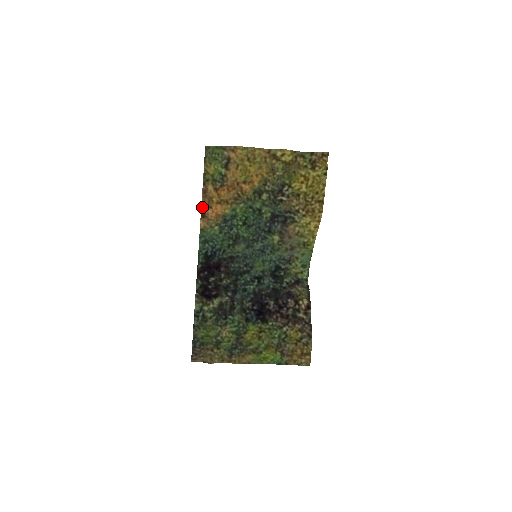
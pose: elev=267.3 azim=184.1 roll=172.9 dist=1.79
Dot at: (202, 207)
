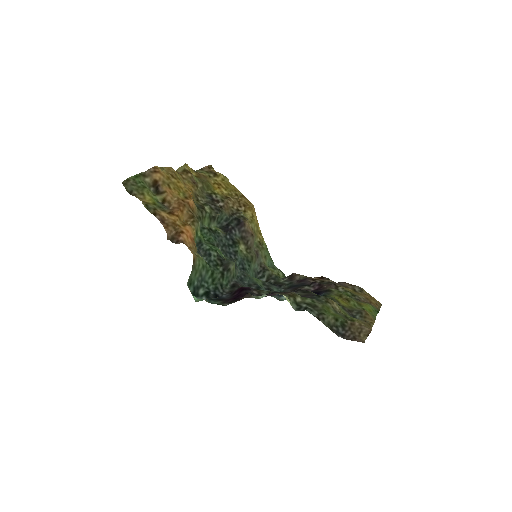
Dot at: (172, 239)
